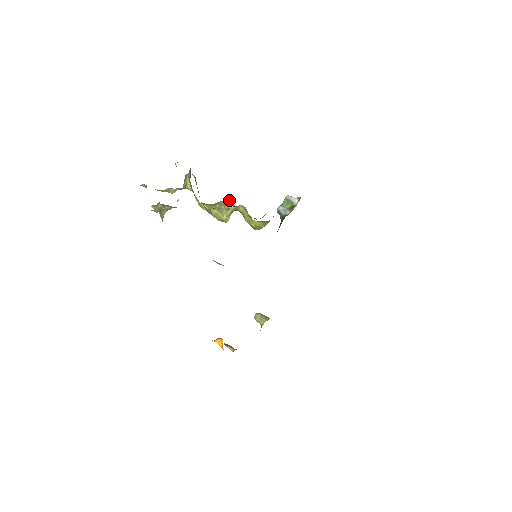
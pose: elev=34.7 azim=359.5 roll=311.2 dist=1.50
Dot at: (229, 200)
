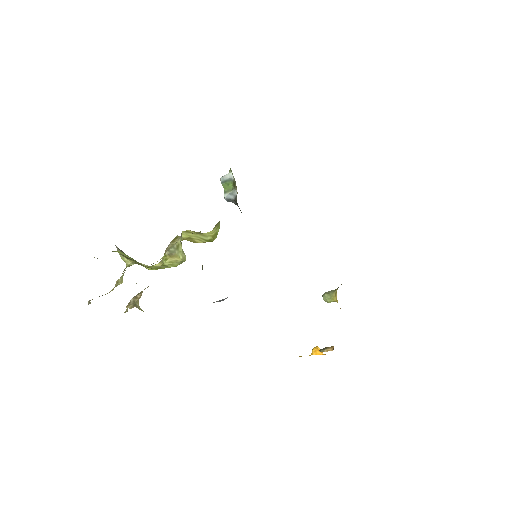
Dot at: (175, 237)
